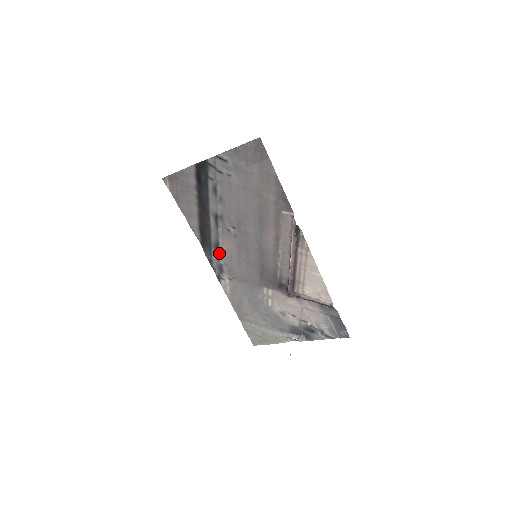
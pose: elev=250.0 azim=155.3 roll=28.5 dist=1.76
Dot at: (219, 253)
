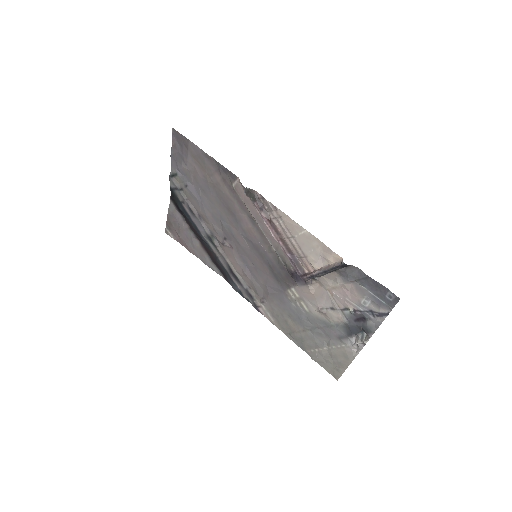
Dot at: (237, 277)
